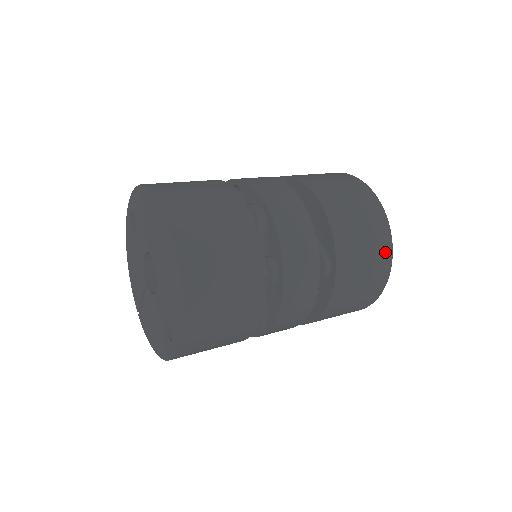
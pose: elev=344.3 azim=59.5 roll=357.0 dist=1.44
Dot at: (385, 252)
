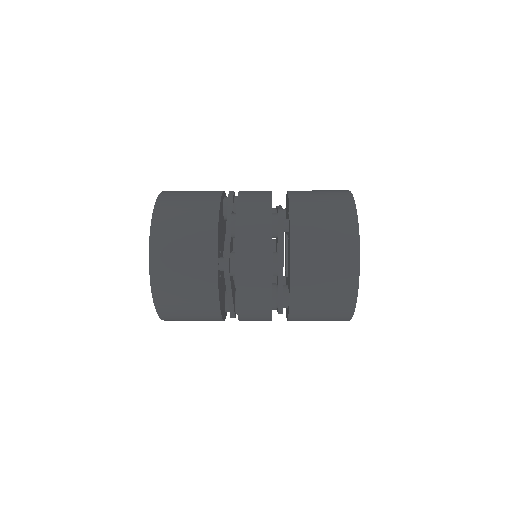
Dot at: (347, 210)
